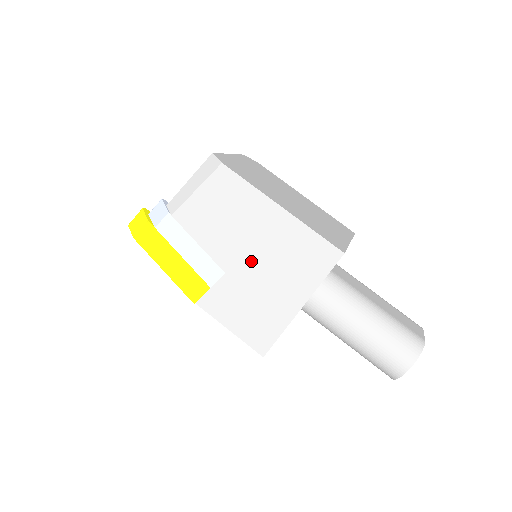
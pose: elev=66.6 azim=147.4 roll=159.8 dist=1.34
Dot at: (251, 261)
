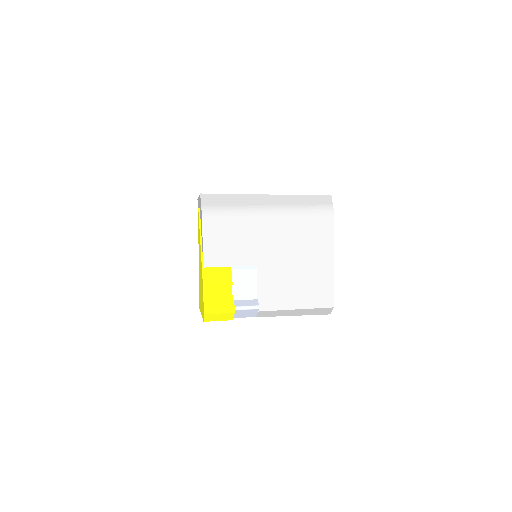
Dot at: occluded
